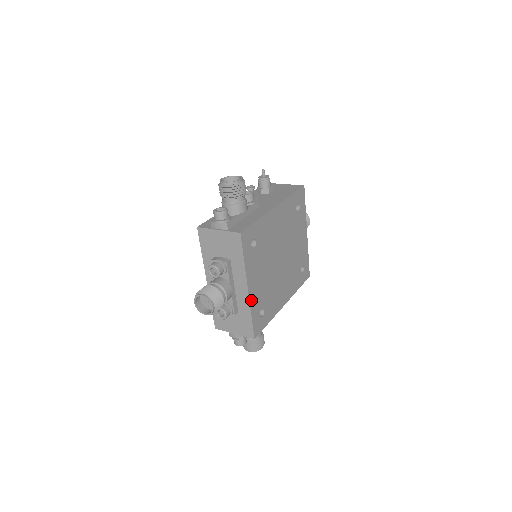
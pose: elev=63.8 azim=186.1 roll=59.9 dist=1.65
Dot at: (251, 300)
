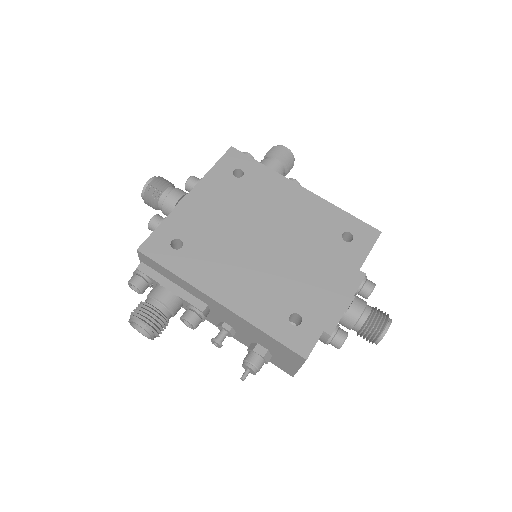
Dot at: (180, 209)
